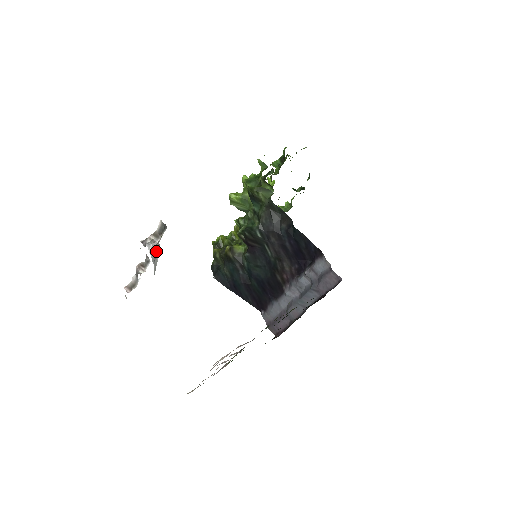
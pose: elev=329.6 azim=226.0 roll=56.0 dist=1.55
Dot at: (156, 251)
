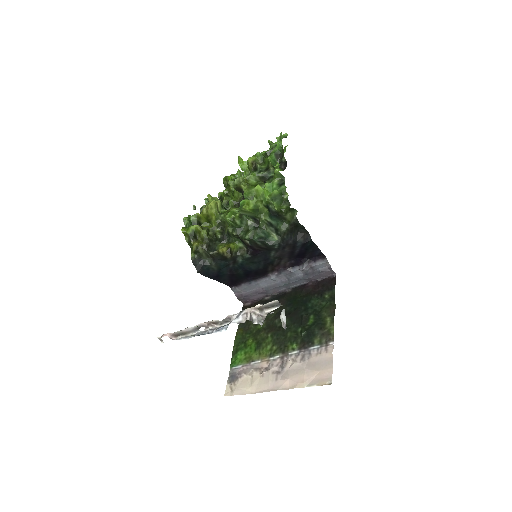
Dot at: occluded
